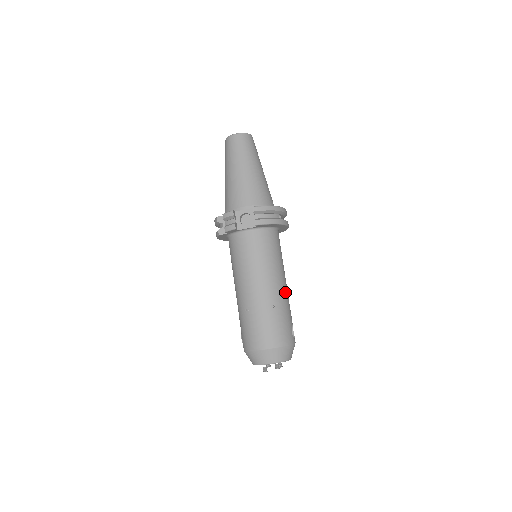
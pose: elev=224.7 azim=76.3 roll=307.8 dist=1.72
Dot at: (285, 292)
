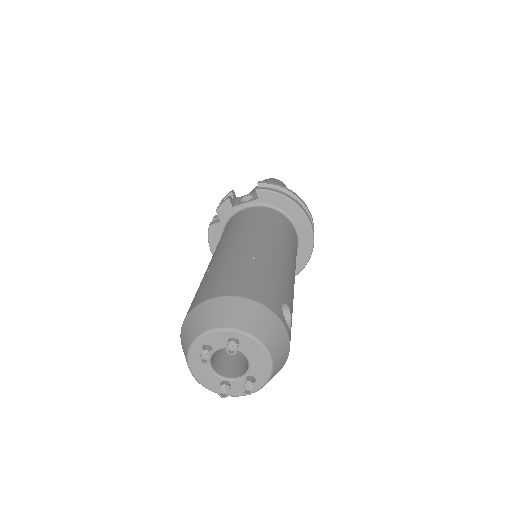
Dot at: (285, 265)
